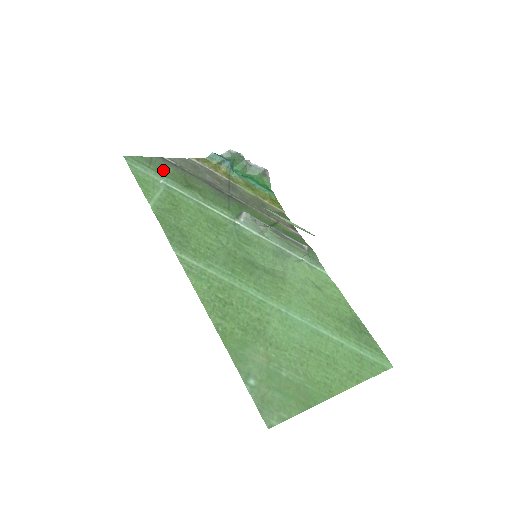
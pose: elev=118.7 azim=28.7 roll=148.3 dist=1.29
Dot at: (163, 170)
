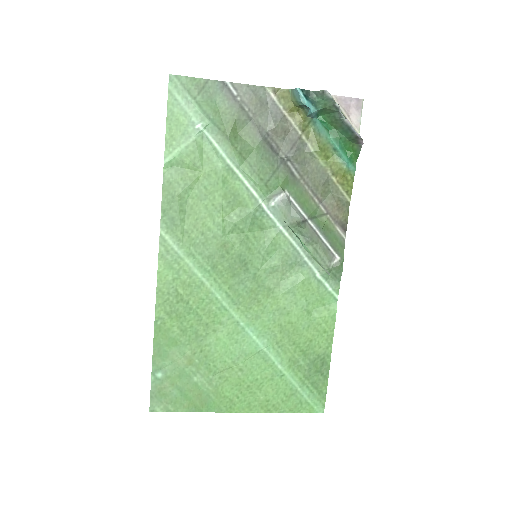
Dot at: (212, 105)
